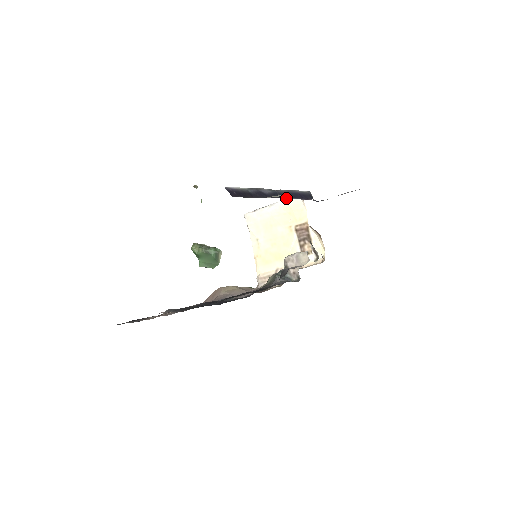
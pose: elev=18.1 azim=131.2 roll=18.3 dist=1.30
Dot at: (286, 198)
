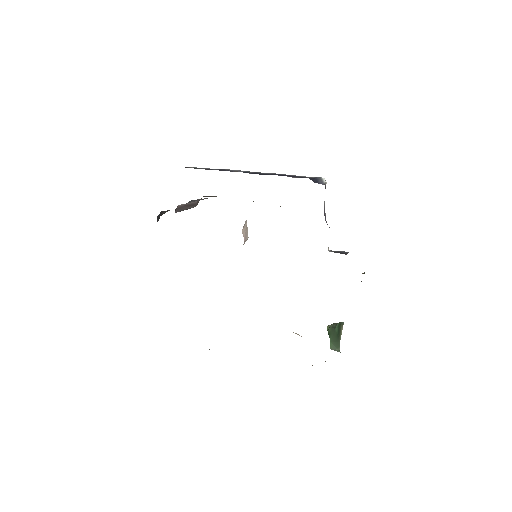
Dot at: occluded
